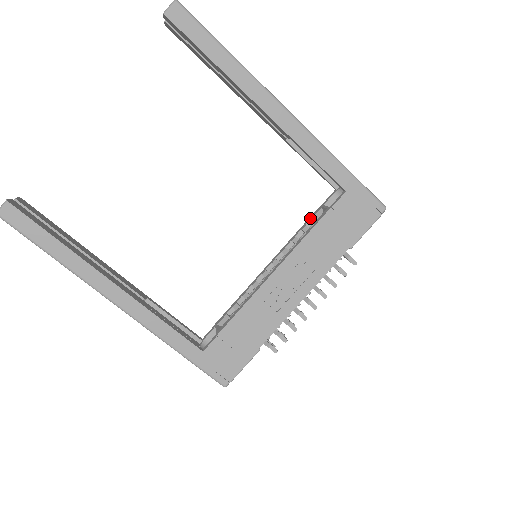
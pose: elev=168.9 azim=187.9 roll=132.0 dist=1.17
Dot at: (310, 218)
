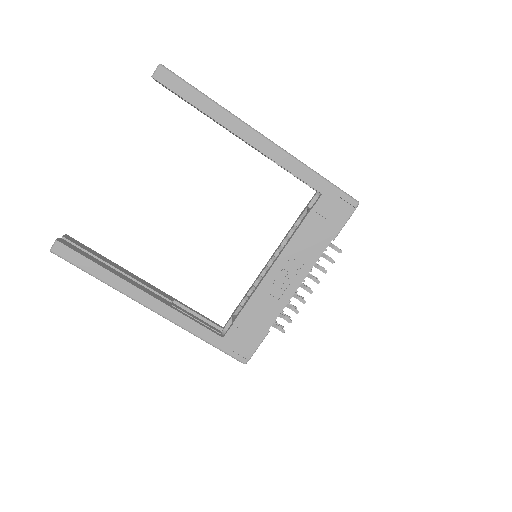
Dot at: (298, 218)
